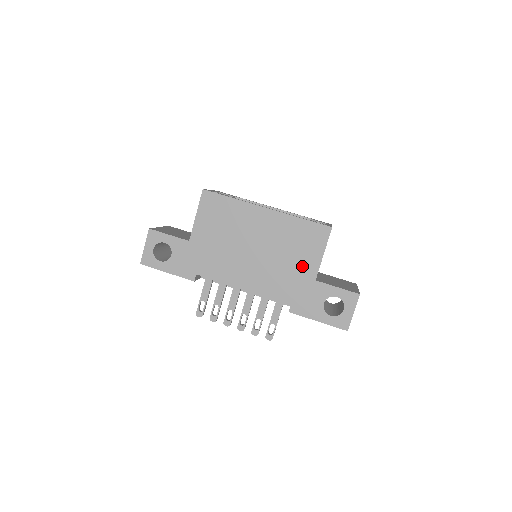
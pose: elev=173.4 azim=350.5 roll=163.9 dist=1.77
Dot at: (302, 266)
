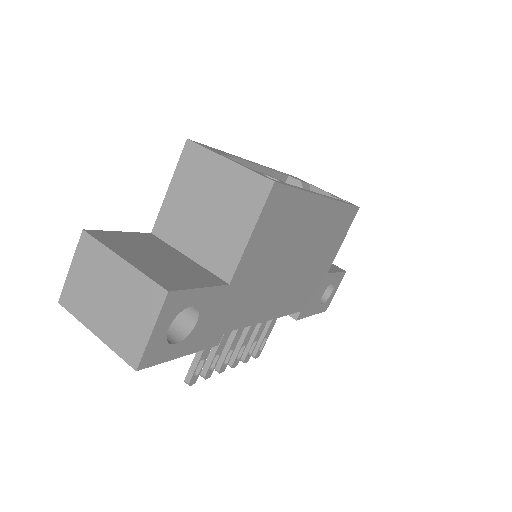
Dot at: (325, 263)
